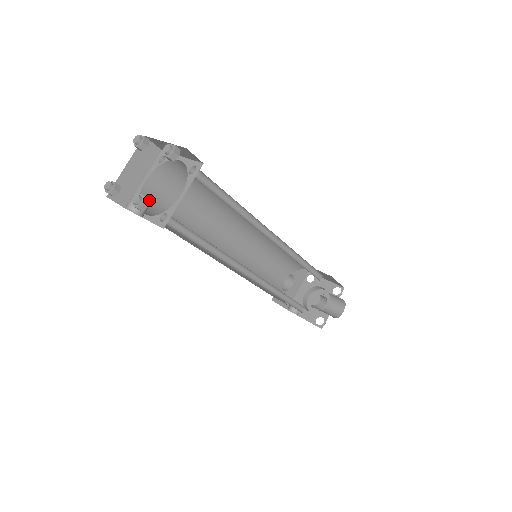
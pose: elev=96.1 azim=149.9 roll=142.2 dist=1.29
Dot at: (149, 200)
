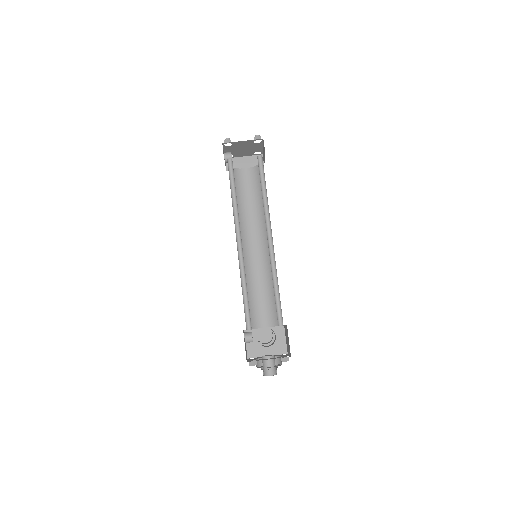
Dot at: (231, 143)
